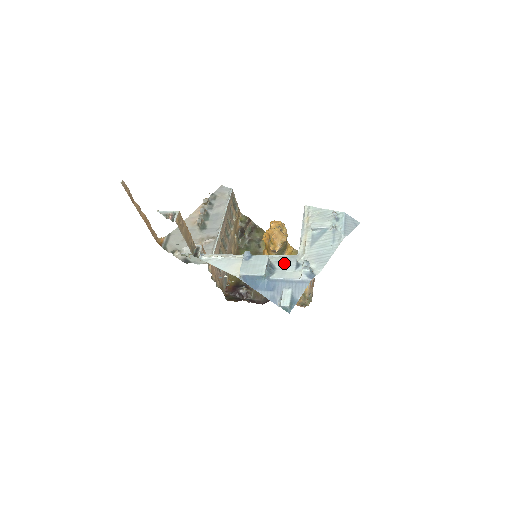
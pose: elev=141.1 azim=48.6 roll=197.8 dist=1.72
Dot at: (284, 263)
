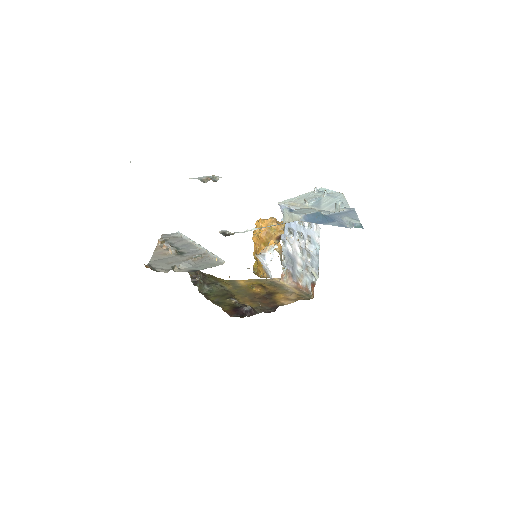
Dot at: occluded
